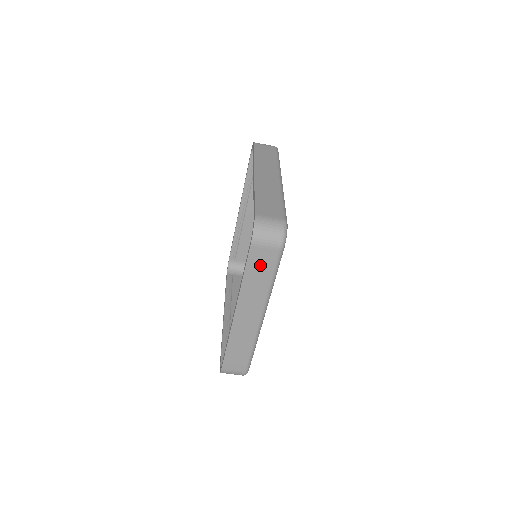
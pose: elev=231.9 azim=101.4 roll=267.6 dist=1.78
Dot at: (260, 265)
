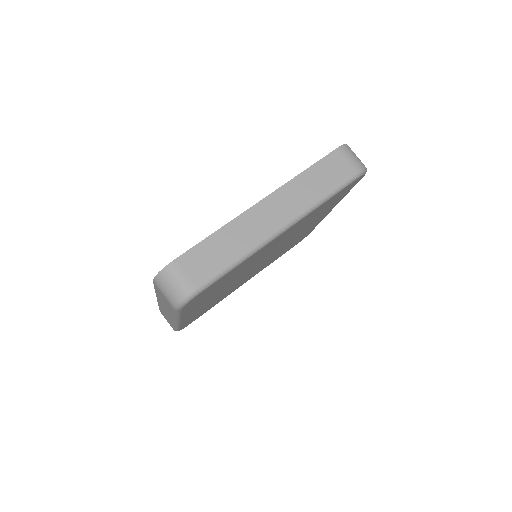
Dot at: (329, 172)
